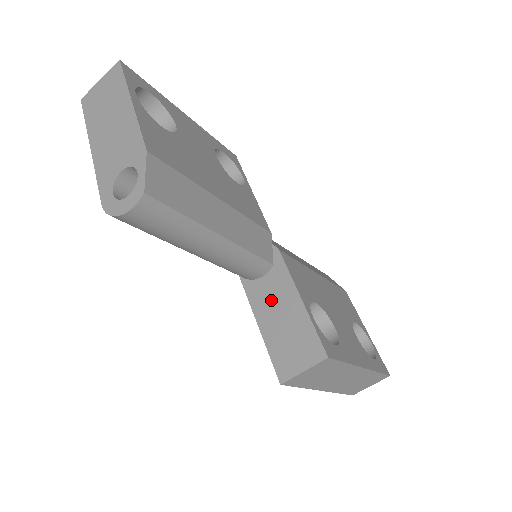
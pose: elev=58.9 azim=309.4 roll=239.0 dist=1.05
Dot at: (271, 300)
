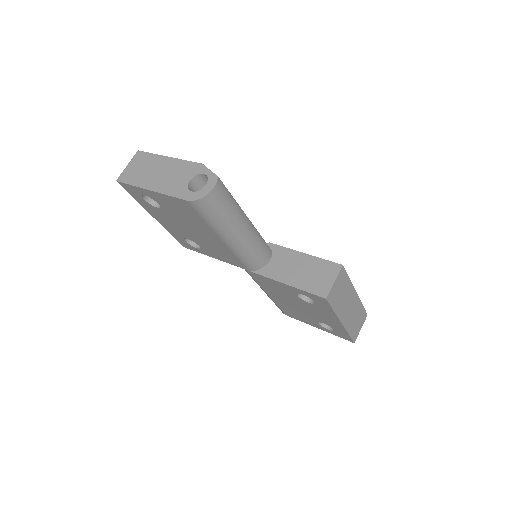
Dot at: (285, 267)
